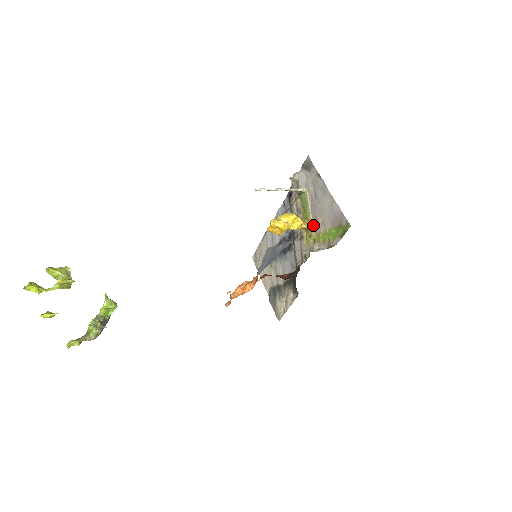
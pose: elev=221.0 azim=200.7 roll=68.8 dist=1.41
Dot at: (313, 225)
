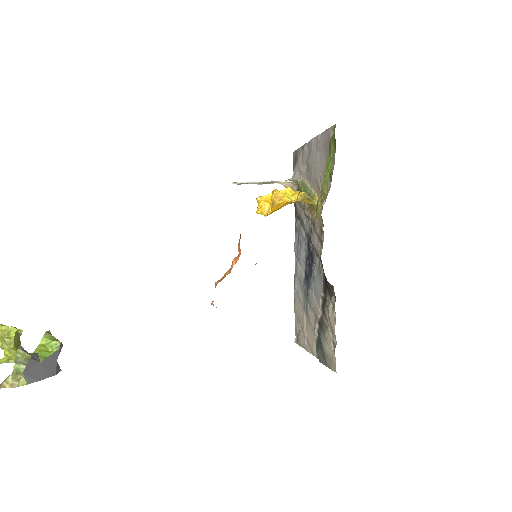
Dot at: (317, 194)
